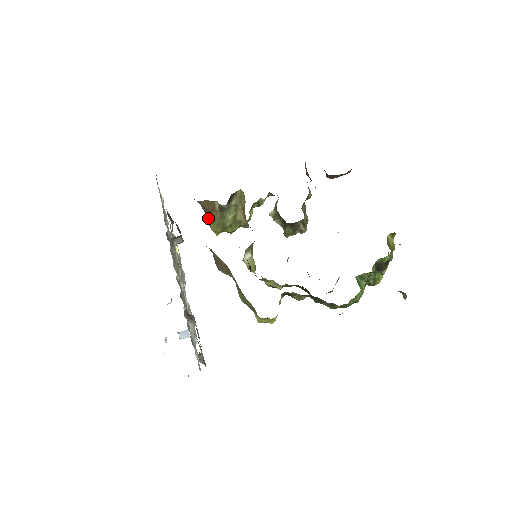
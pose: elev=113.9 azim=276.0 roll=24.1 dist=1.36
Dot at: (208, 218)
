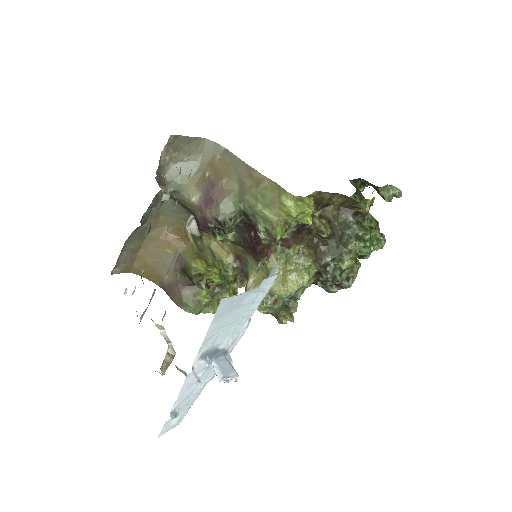
Dot at: (185, 260)
